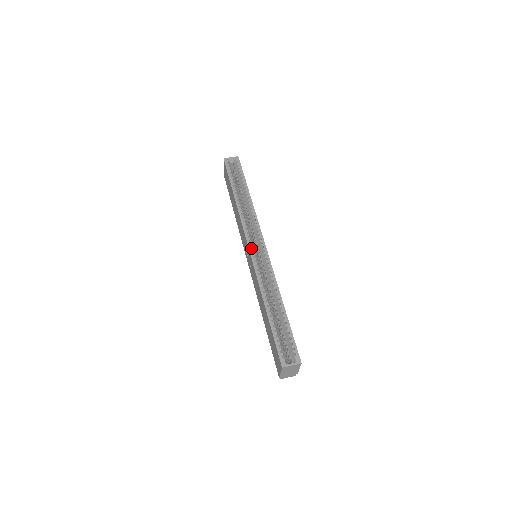
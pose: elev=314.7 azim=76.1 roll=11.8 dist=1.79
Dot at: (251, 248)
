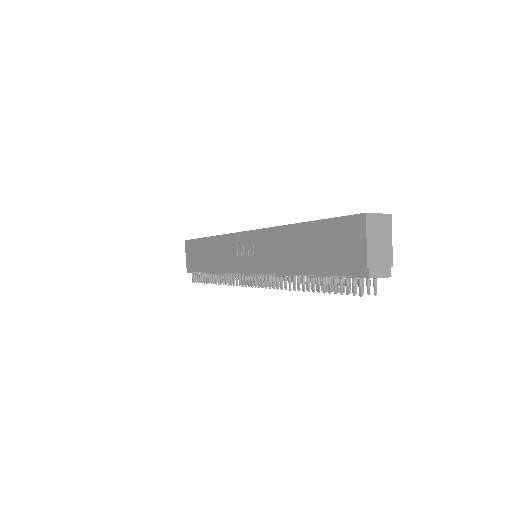
Dot at: occluded
